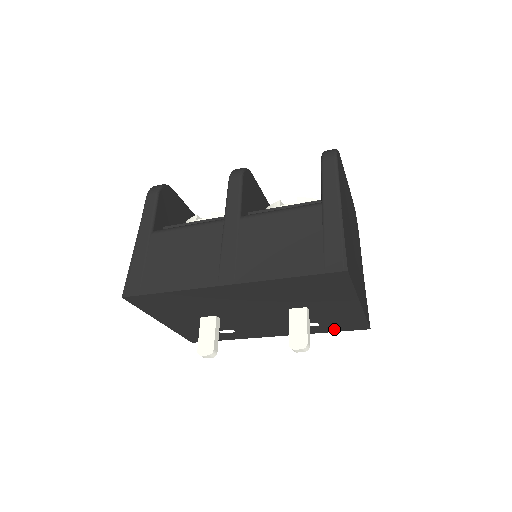
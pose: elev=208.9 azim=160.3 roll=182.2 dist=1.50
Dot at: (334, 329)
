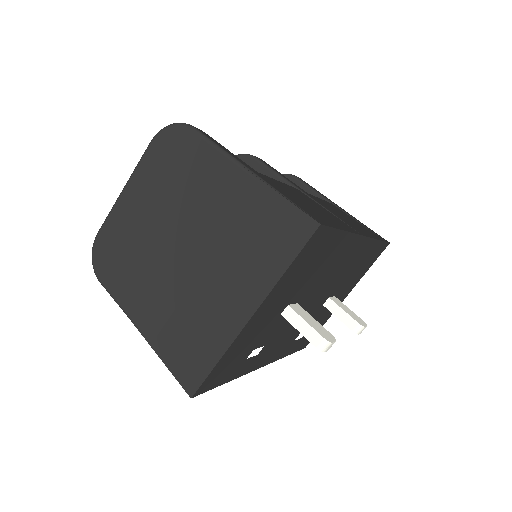
Dot at: (296, 347)
